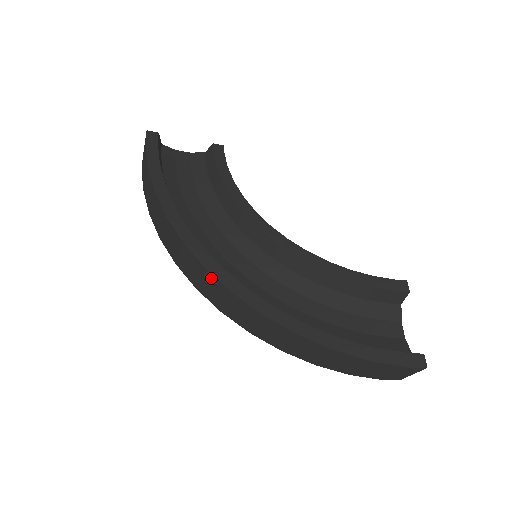
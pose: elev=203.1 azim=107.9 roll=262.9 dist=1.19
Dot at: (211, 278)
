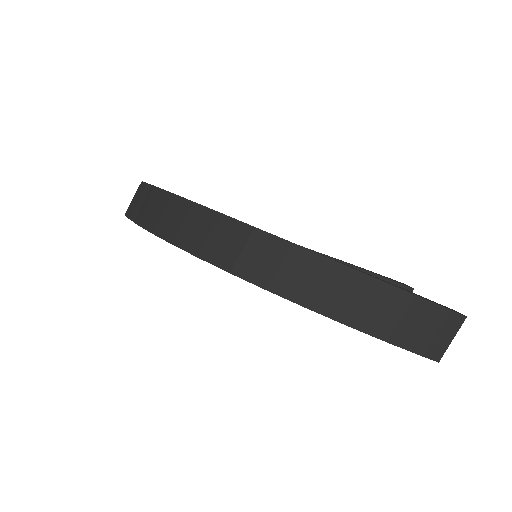
Dot at: (227, 224)
